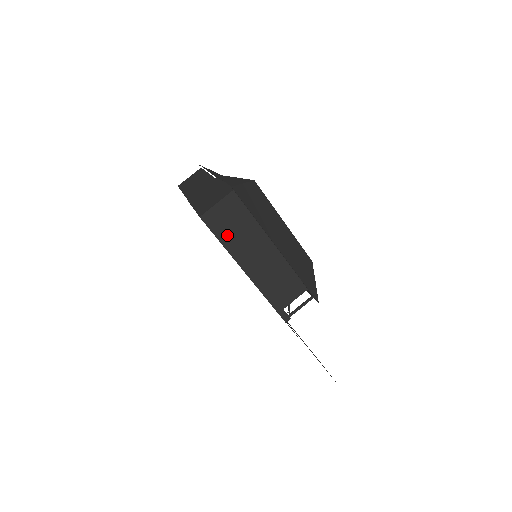
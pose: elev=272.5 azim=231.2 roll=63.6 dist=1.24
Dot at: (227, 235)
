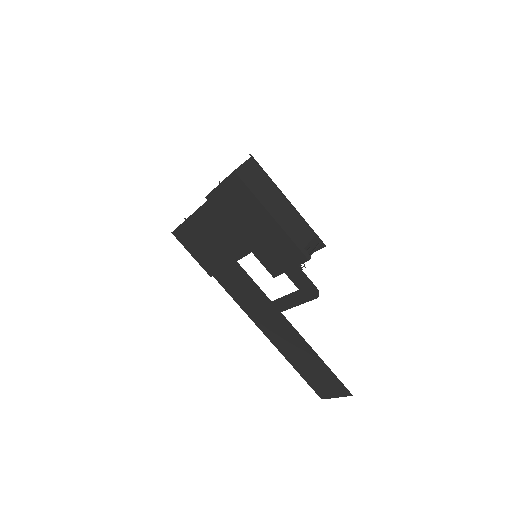
Dot at: (254, 186)
